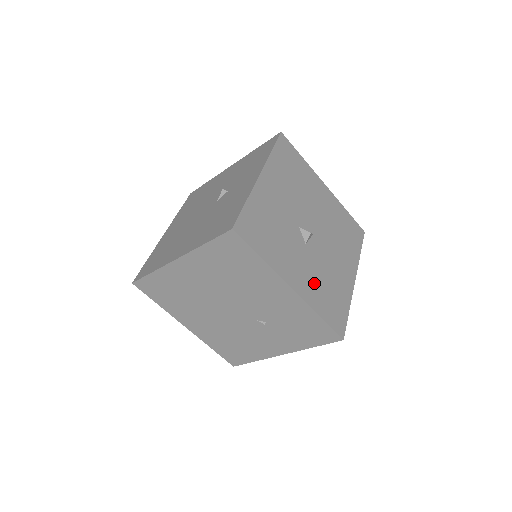
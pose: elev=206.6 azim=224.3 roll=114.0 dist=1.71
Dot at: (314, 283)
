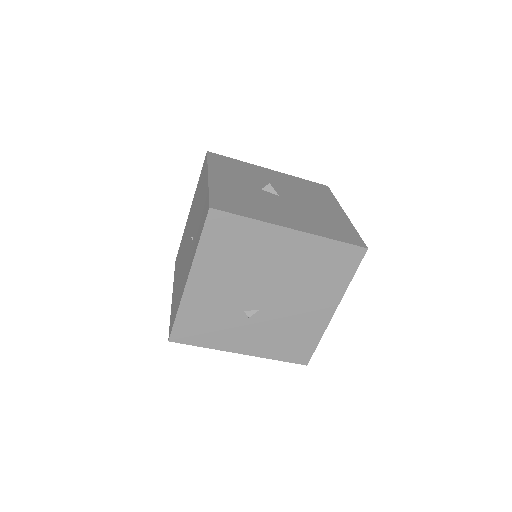
Dot at: (235, 191)
